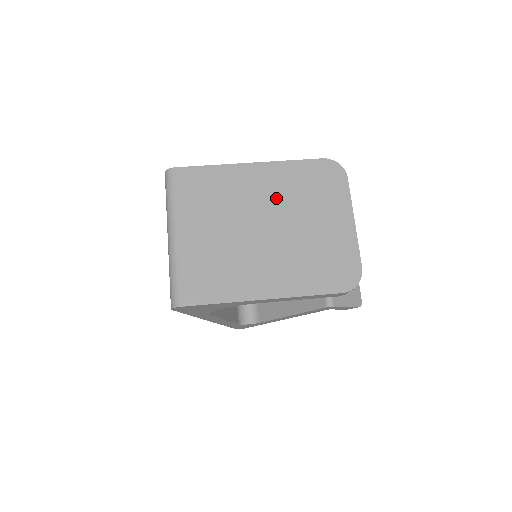
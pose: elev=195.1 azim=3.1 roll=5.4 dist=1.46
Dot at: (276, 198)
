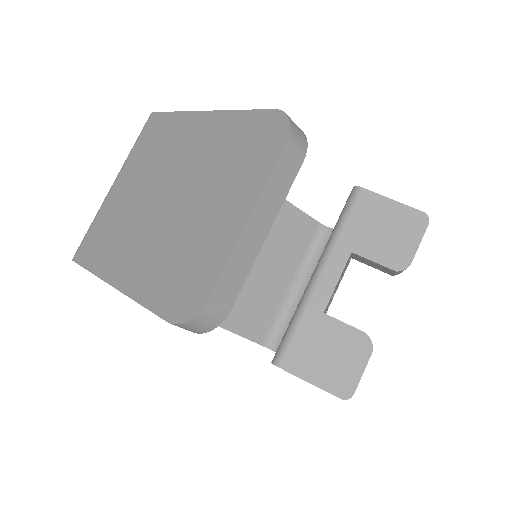
Dot at: (196, 161)
